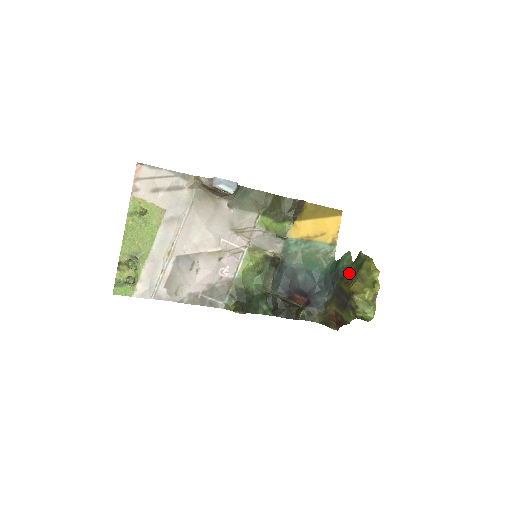
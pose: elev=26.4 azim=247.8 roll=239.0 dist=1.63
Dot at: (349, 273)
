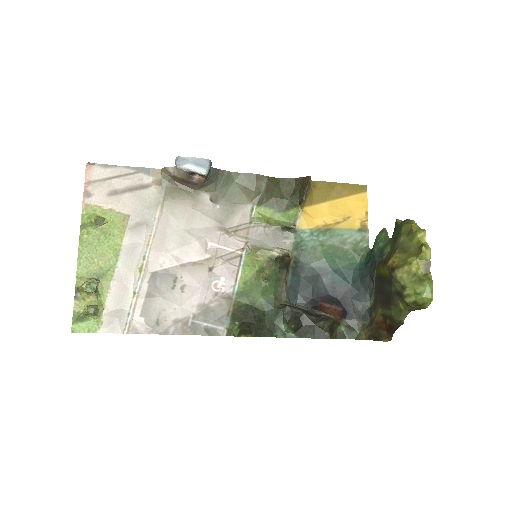
Dot at: (387, 253)
